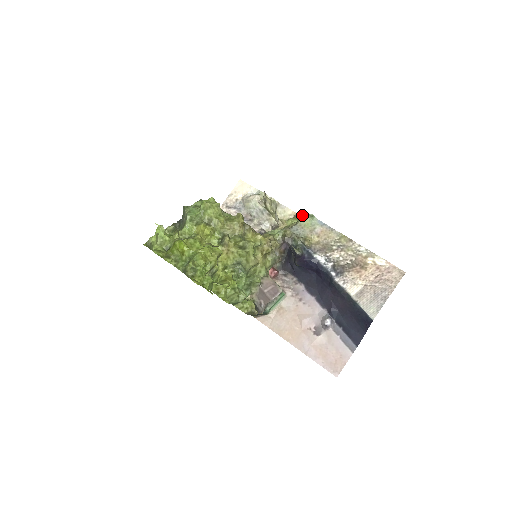
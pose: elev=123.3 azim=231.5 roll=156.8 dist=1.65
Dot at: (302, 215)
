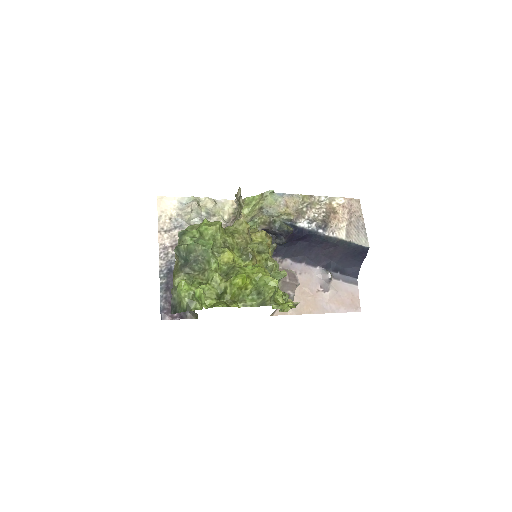
Dot at: (252, 198)
